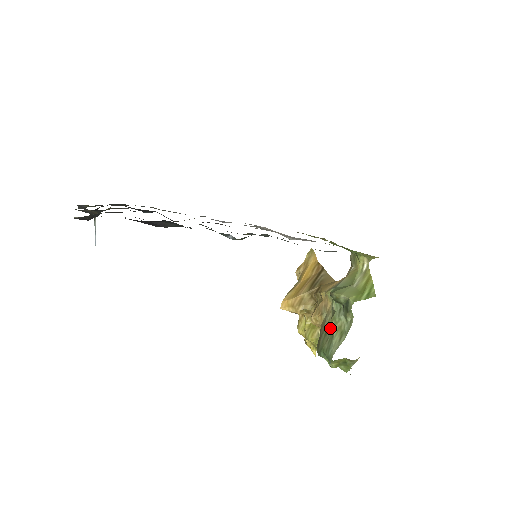
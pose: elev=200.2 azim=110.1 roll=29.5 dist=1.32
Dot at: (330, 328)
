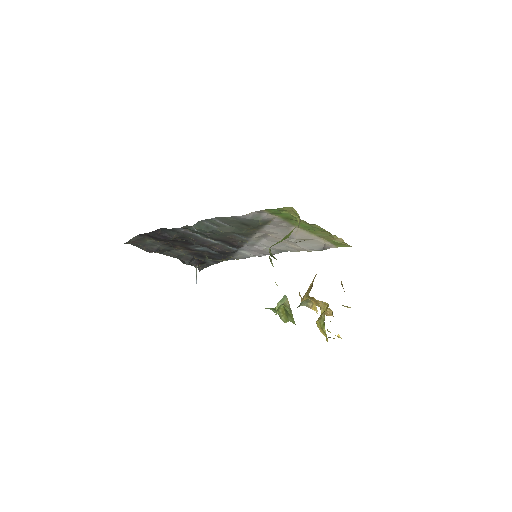
Dot at: (276, 284)
